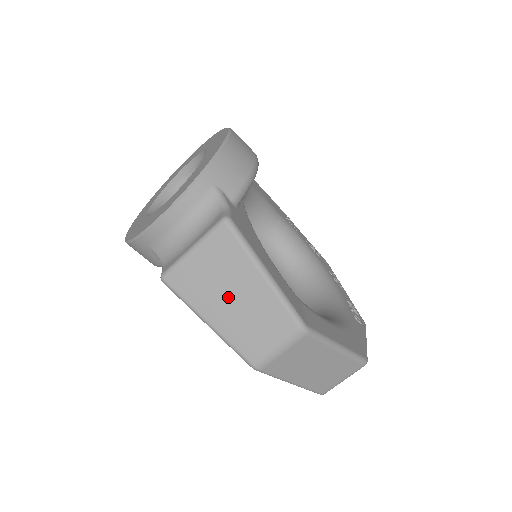
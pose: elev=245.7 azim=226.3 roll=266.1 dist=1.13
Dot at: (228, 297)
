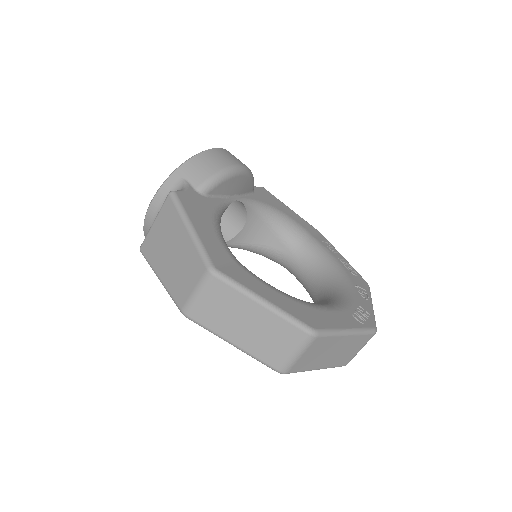
Dot at: (169, 253)
